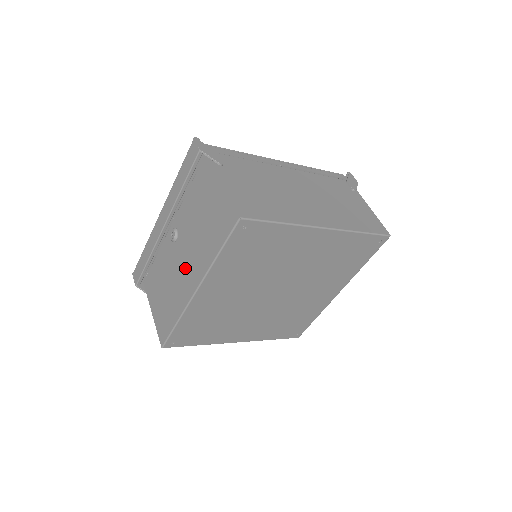
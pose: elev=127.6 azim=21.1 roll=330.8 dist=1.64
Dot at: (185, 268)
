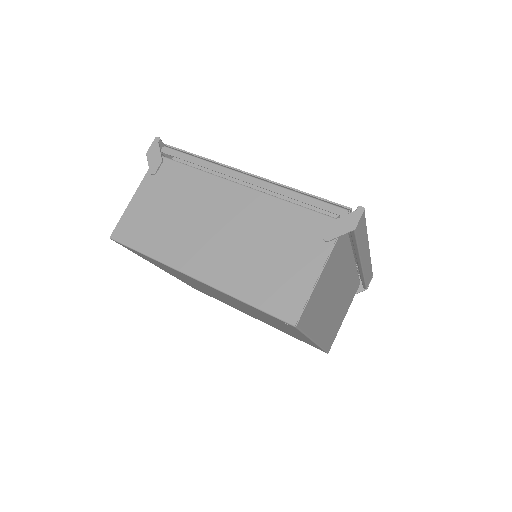
Dot at: occluded
